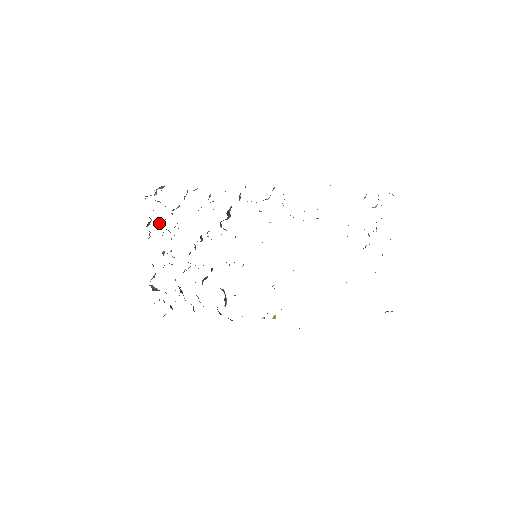
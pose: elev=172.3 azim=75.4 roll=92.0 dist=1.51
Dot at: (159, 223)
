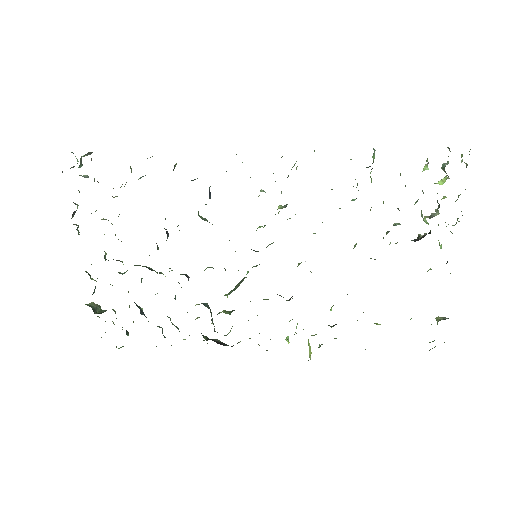
Dot at: occluded
